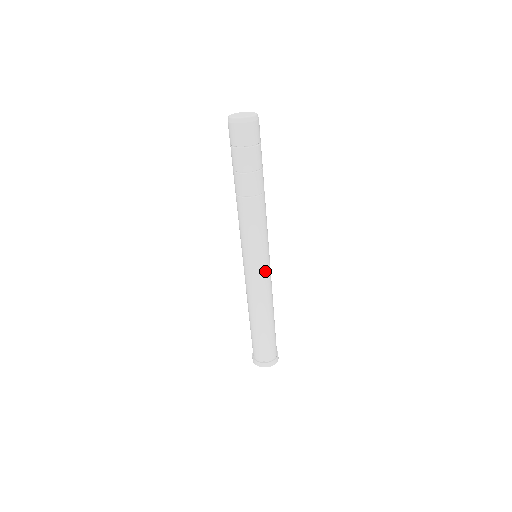
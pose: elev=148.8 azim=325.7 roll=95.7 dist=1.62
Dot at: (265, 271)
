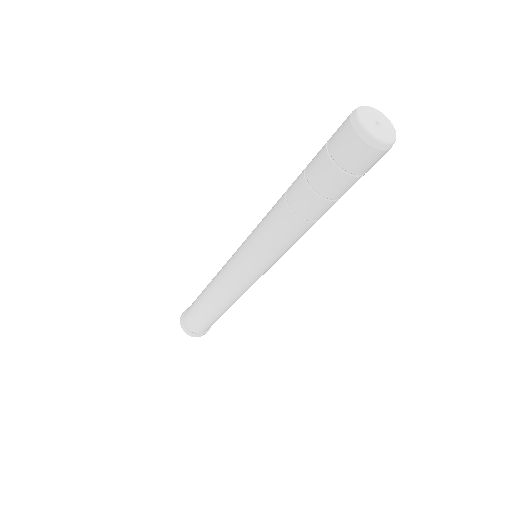
Dot at: (257, 278)
